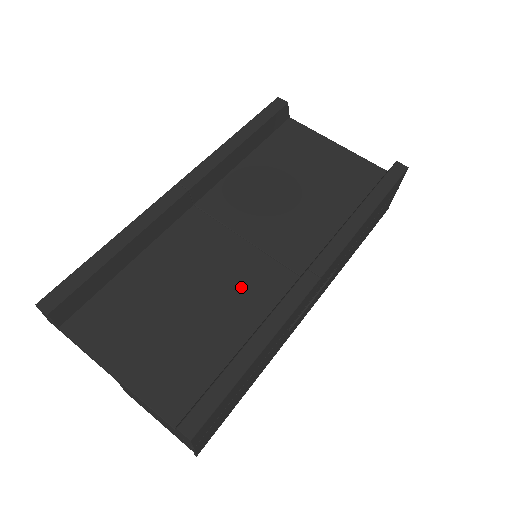
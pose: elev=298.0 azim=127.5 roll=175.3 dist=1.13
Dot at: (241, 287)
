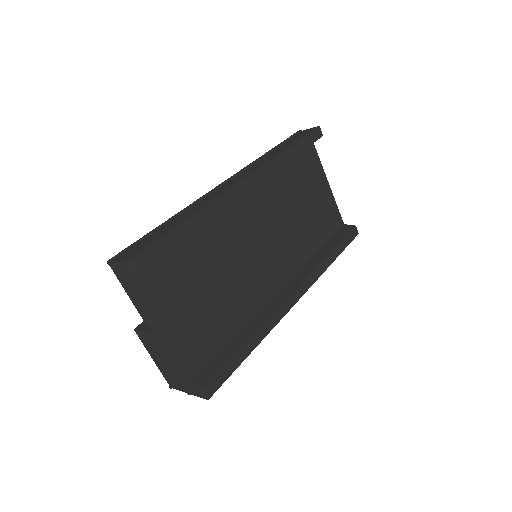
Dot at: (249, 286)
